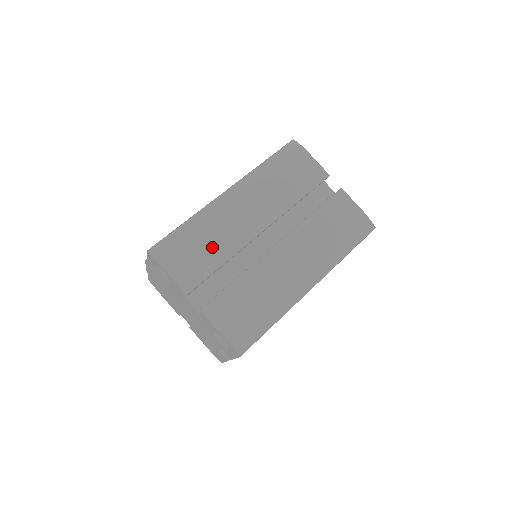
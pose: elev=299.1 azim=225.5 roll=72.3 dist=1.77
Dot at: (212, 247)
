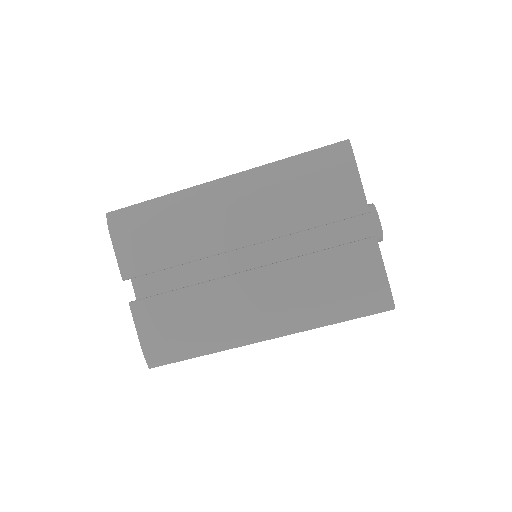
Dot at: (172, 241)
